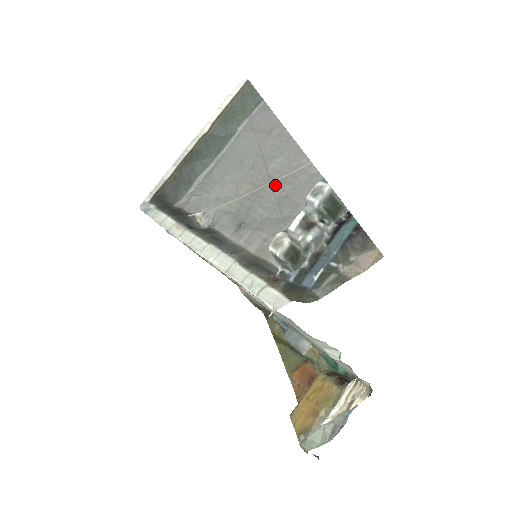
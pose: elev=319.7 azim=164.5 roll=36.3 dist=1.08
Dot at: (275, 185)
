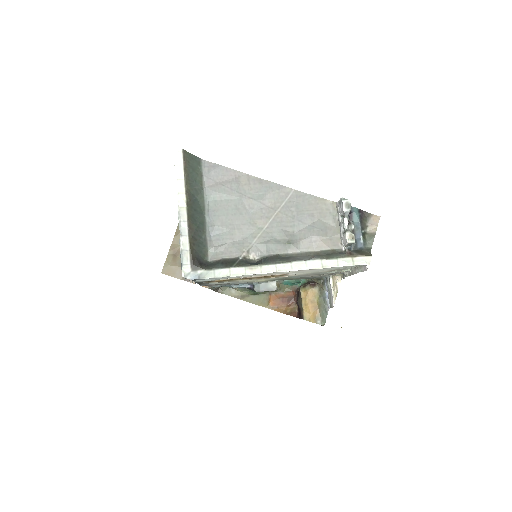
Dot at: (283, 211)
